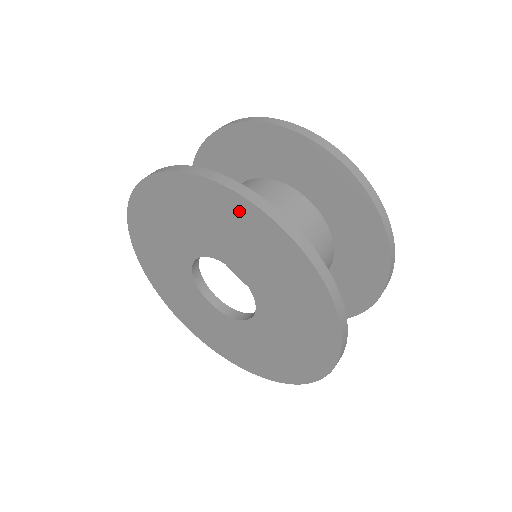
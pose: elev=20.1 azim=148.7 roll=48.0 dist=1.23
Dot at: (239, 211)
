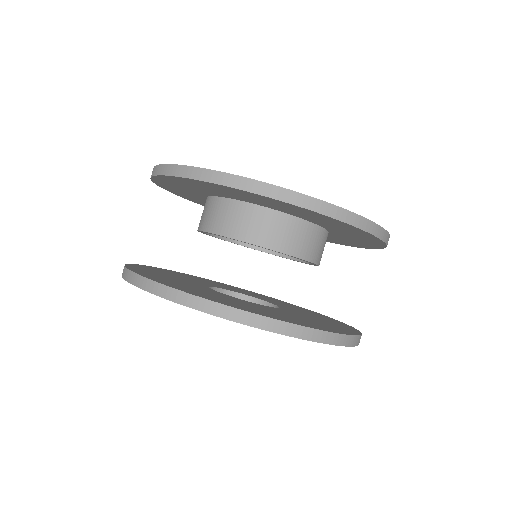
Dot at: occluded
